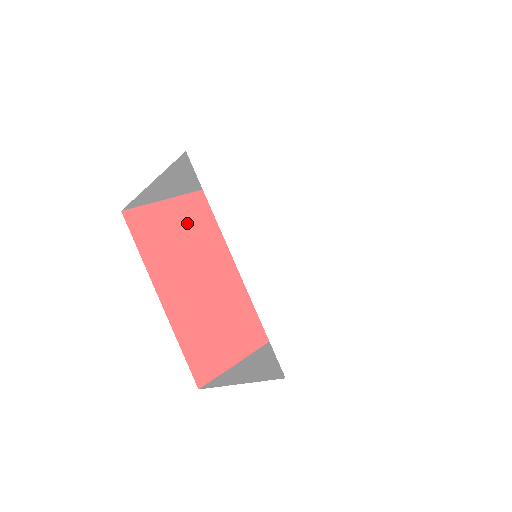
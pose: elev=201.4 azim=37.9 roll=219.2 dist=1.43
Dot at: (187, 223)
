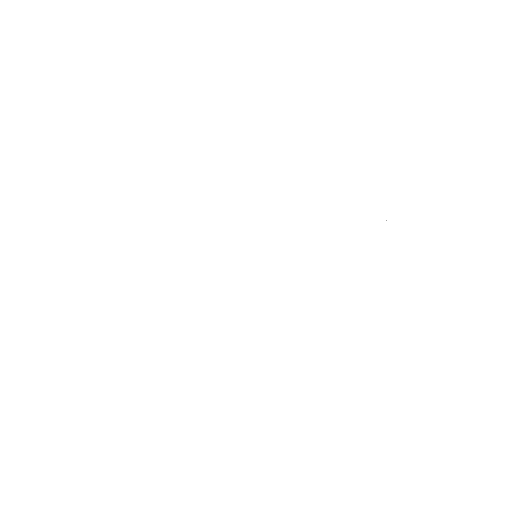
Dot at: occluded
